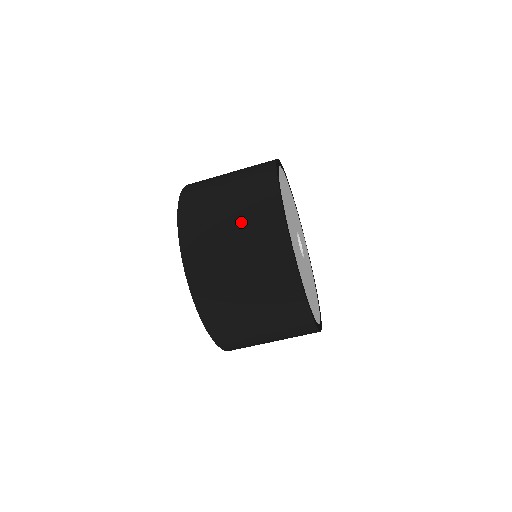
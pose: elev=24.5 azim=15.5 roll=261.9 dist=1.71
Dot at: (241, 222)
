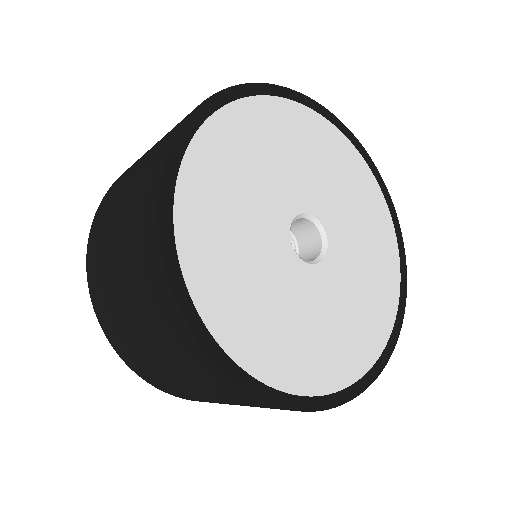
Dot at: (124, 223)
